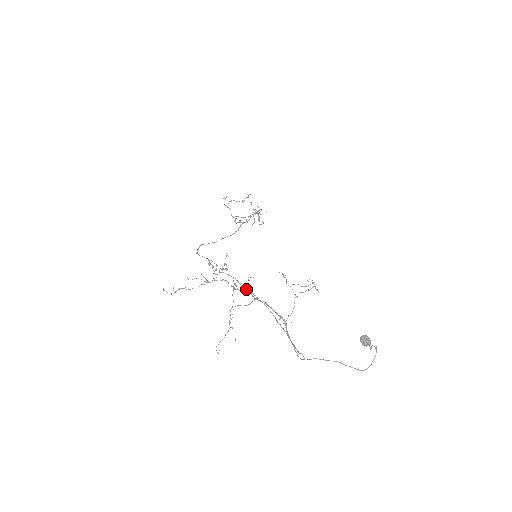
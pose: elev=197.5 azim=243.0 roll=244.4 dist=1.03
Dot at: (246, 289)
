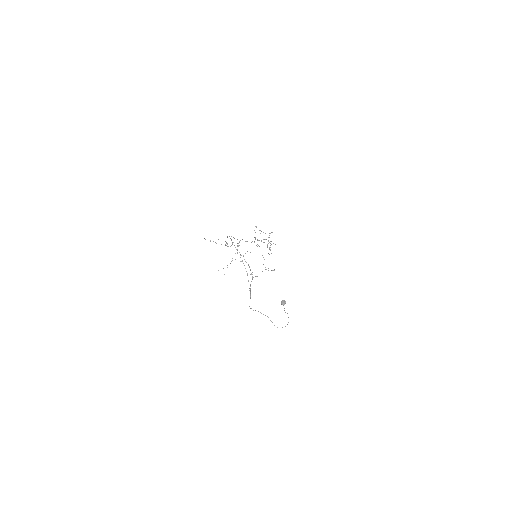
Dot at: occluded
